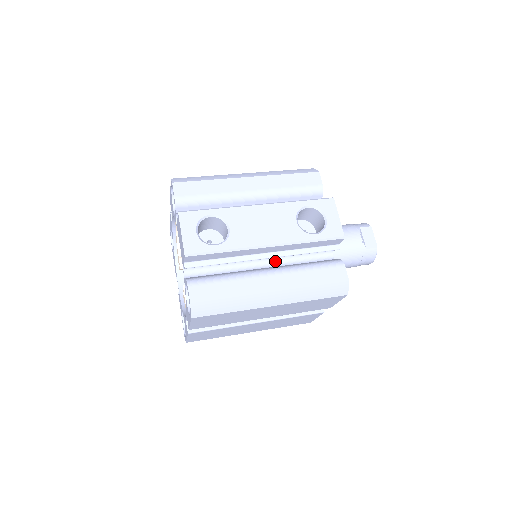
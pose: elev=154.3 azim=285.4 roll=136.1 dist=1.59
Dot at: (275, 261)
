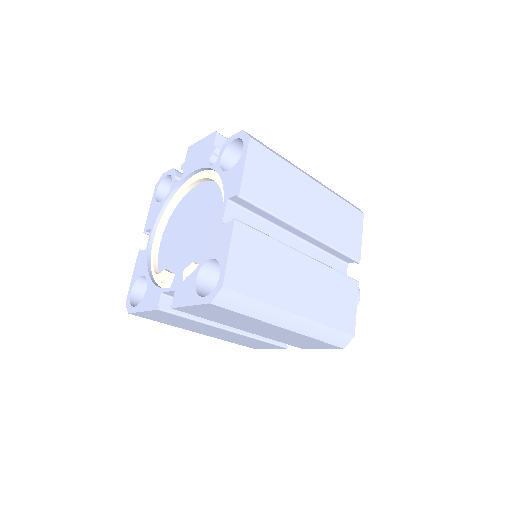
Dot at: occluded
